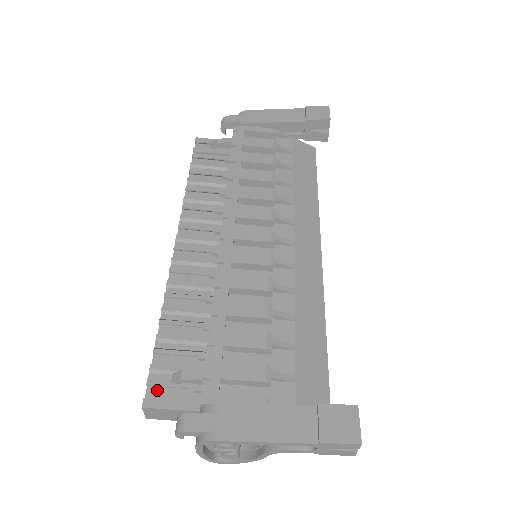
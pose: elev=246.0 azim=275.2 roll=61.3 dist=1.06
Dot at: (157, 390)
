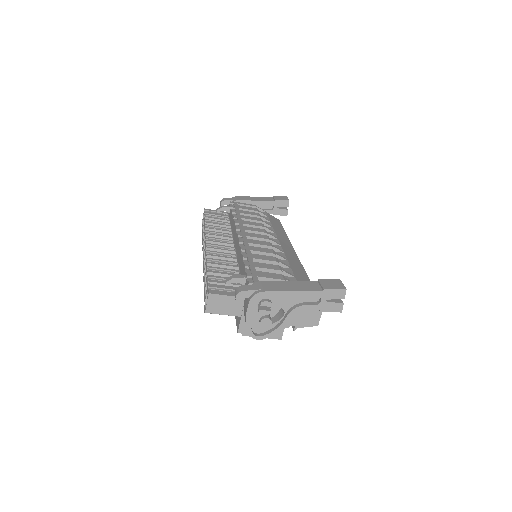
Dot at: occluded
